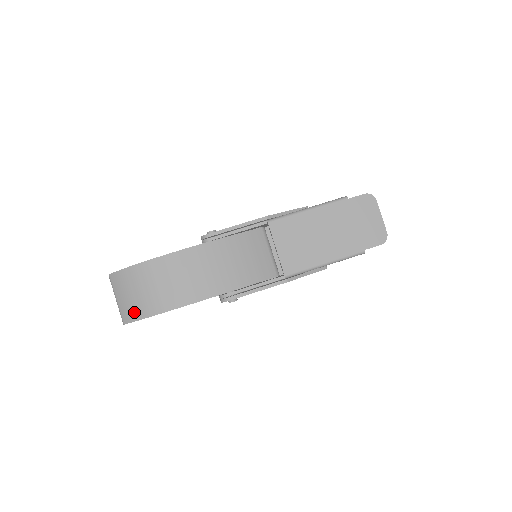
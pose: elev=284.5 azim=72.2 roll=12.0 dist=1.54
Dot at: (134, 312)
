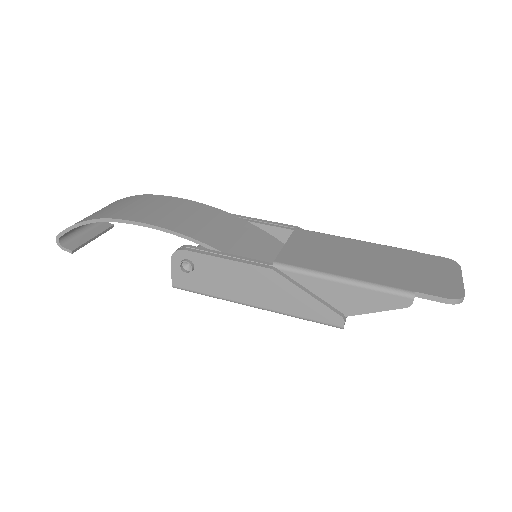
Dot at: occluded
